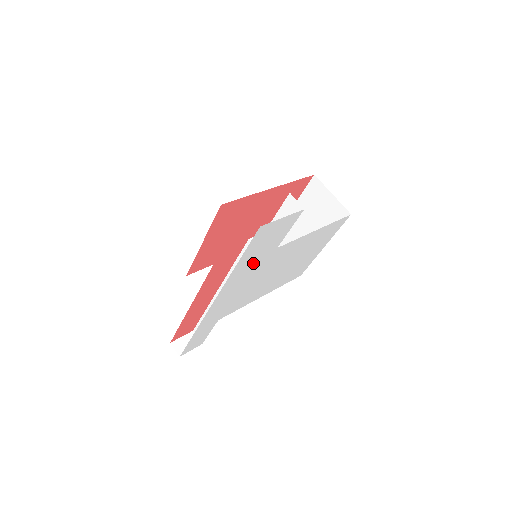
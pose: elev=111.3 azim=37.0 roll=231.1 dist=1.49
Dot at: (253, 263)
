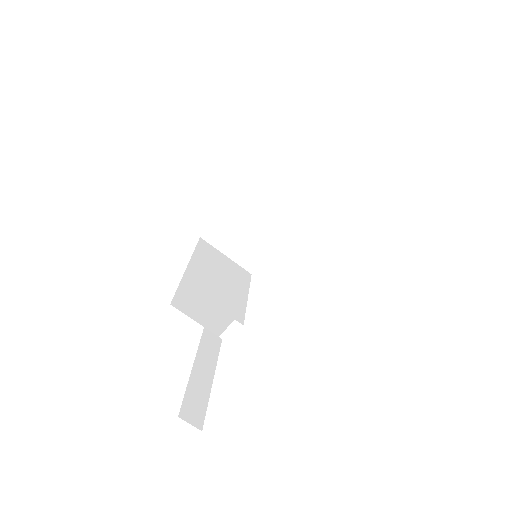
Dot at: occluded
